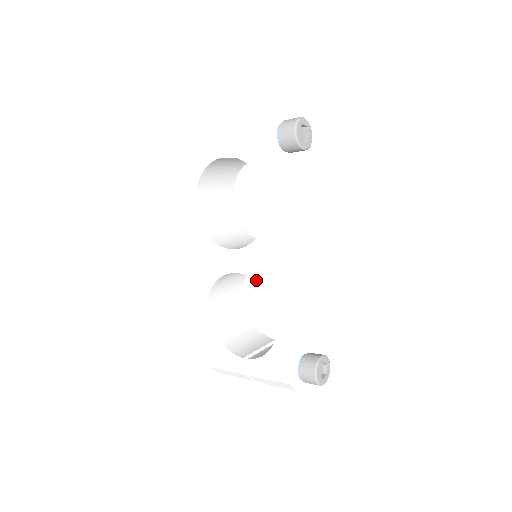
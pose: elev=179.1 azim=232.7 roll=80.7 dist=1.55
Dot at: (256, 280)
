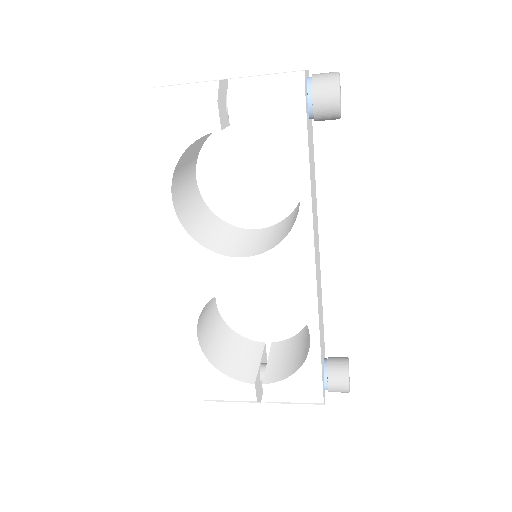
Dot at: (279, 294)
